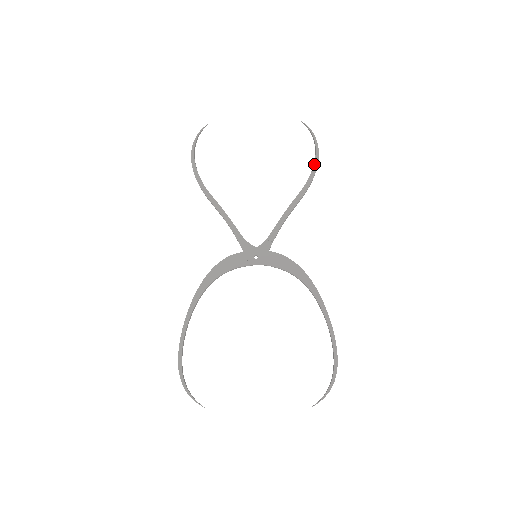
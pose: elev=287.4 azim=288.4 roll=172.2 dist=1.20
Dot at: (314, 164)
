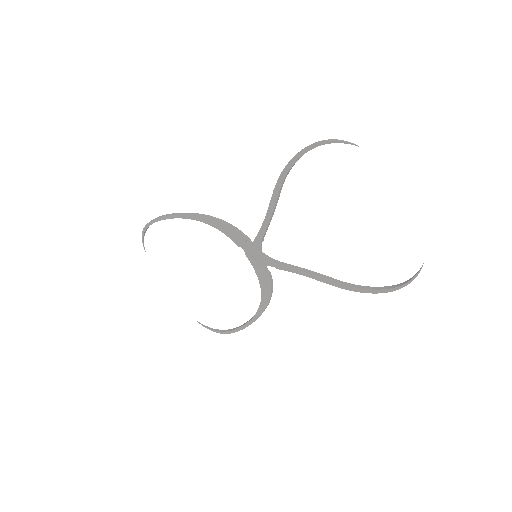
Dot at: (373, 290)
